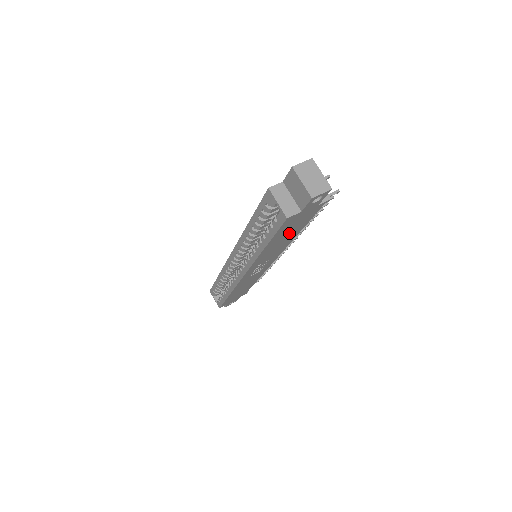
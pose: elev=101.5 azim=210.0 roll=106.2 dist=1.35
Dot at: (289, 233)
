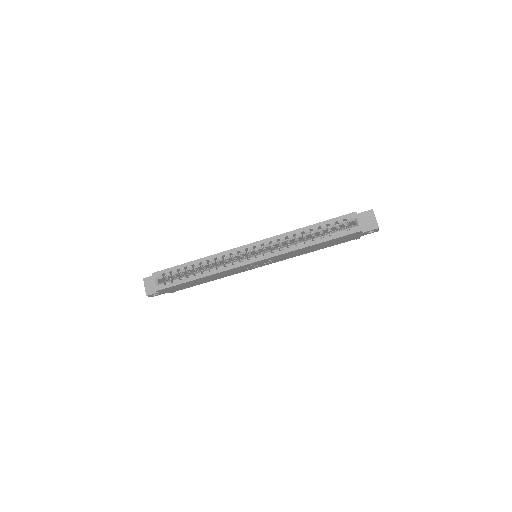
Dot at: (324, 245)
